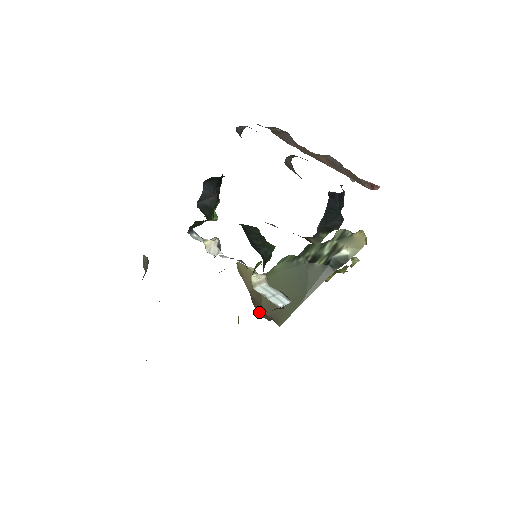
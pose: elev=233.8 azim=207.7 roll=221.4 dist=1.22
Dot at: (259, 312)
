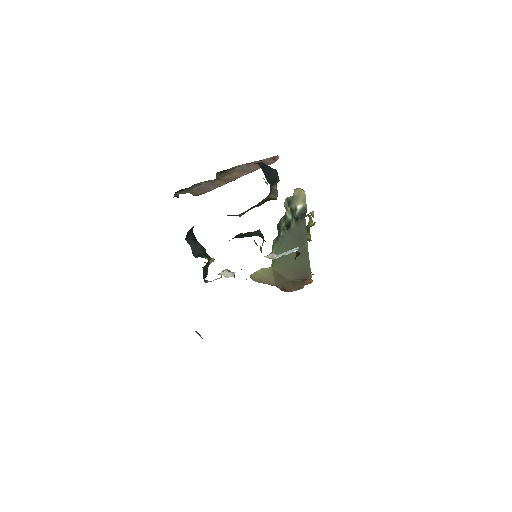
Dot at: (293, 289)
